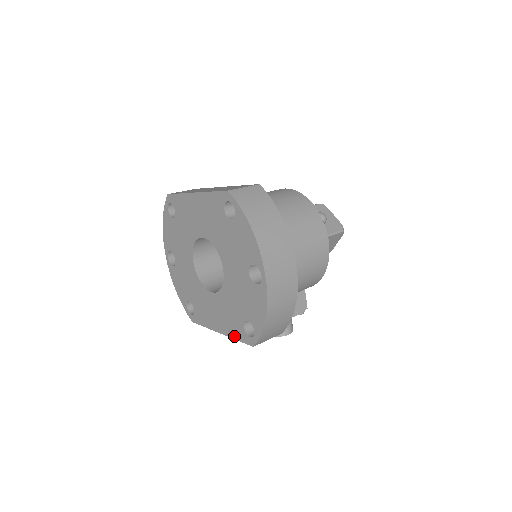
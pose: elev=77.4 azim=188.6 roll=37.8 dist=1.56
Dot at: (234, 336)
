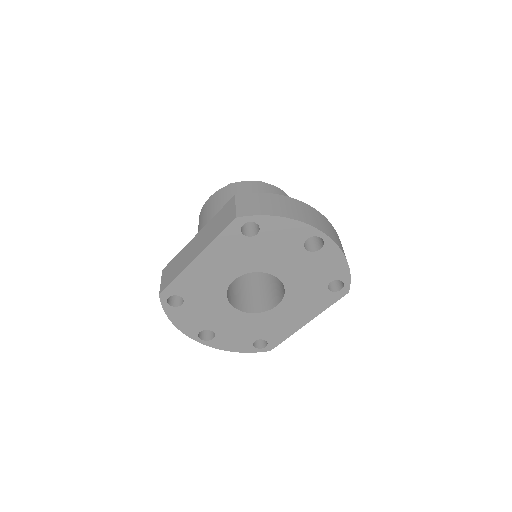
Dot at: (324, 308)
